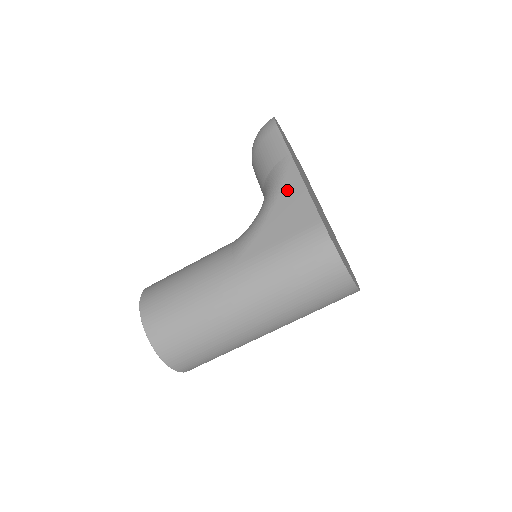
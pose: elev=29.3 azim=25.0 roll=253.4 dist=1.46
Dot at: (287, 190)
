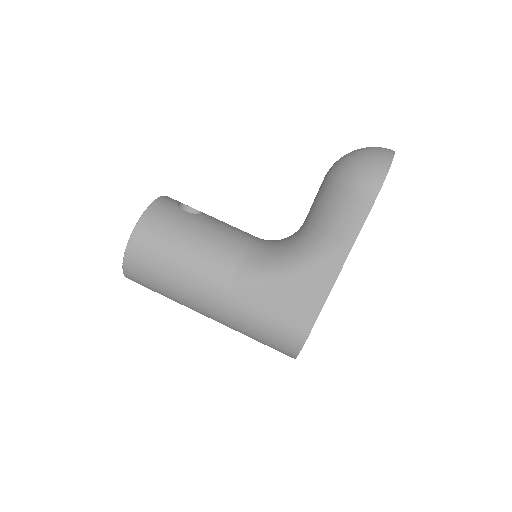
Dot at: (314, 281)
